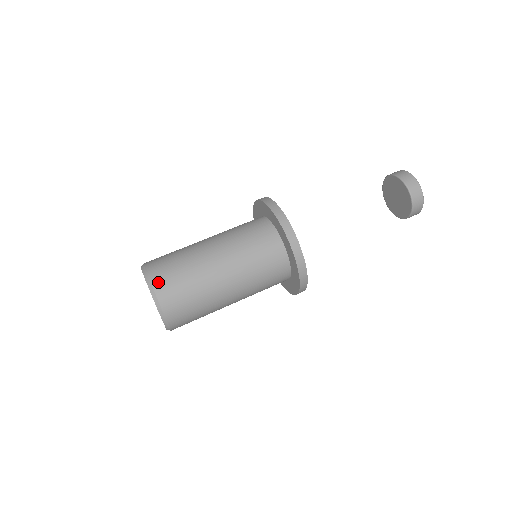
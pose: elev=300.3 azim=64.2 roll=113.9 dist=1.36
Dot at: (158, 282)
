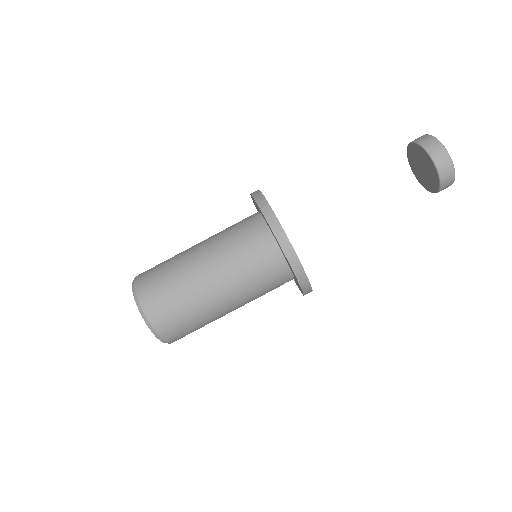
Dot at: (143, 294)
